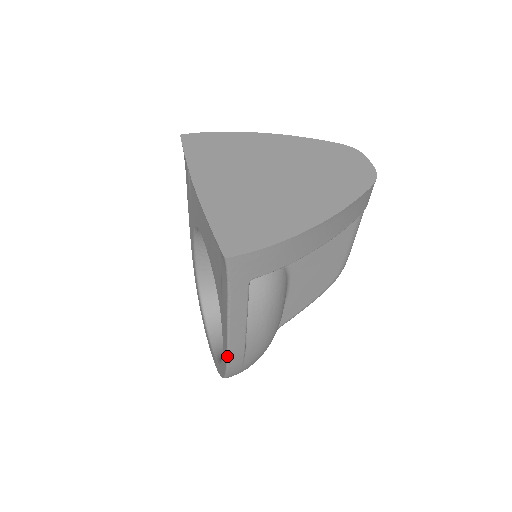
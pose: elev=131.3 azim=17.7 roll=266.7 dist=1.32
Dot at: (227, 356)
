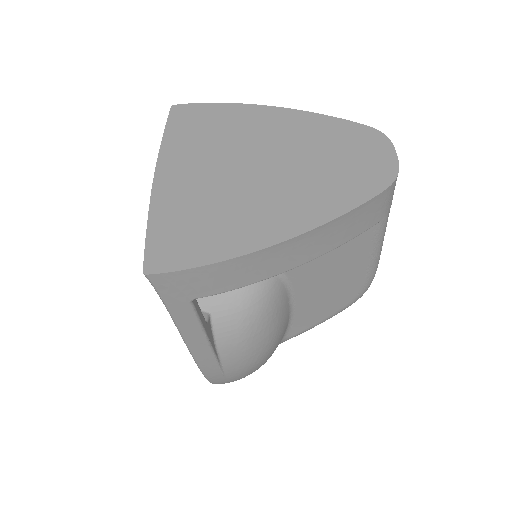
Dot at: (199, 368)
